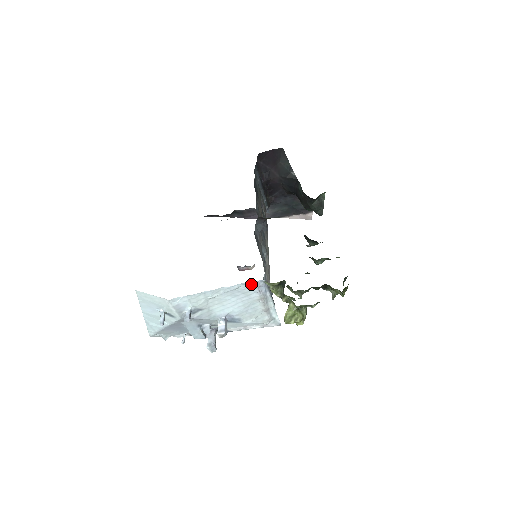
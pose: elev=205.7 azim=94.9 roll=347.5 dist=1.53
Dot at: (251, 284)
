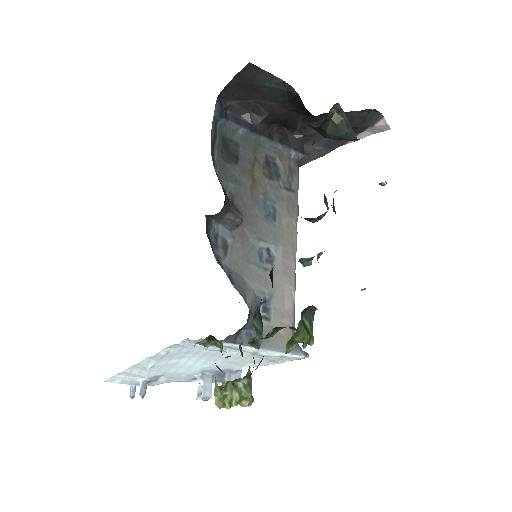
Dot at: (180, 344)
